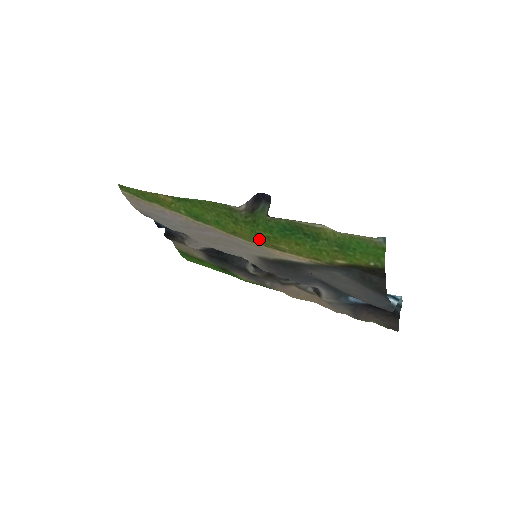
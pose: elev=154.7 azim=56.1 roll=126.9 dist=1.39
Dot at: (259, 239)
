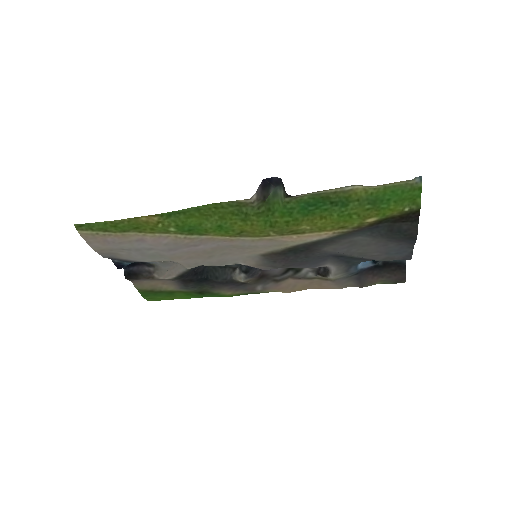
Dot at: (275, 228)
